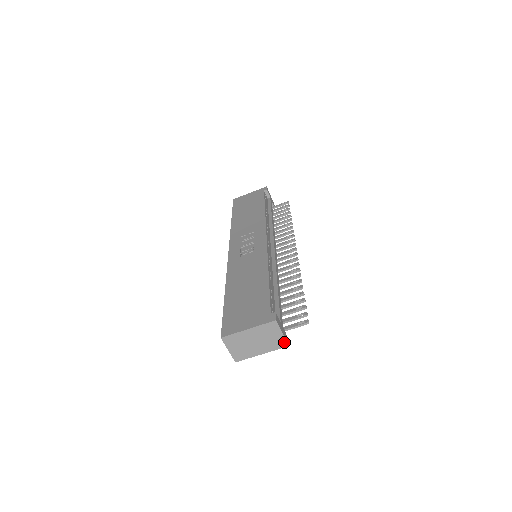
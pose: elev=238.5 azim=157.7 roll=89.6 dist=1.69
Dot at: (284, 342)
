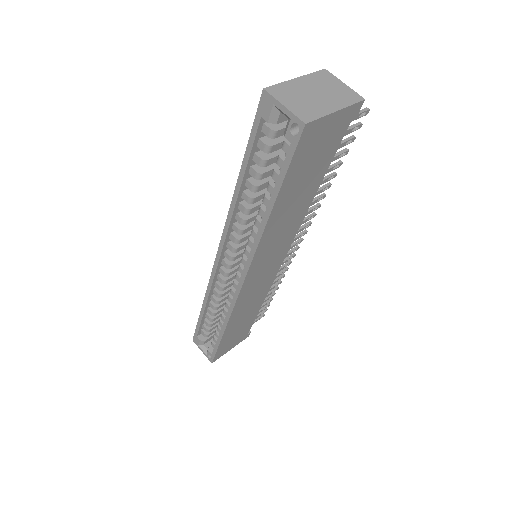
Dot at: (355, 95)
